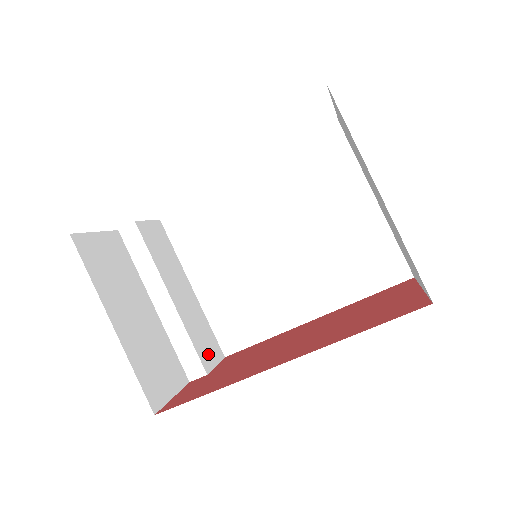
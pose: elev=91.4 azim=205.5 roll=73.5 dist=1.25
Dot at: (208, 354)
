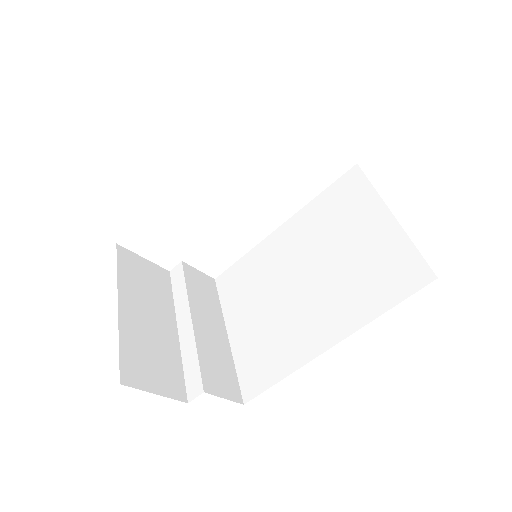
Dot at: (217, 383)
